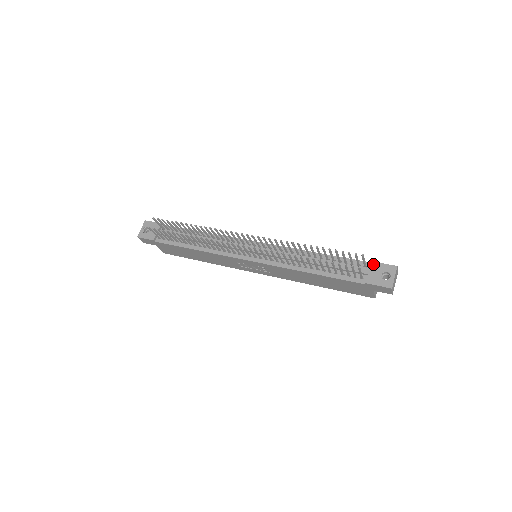
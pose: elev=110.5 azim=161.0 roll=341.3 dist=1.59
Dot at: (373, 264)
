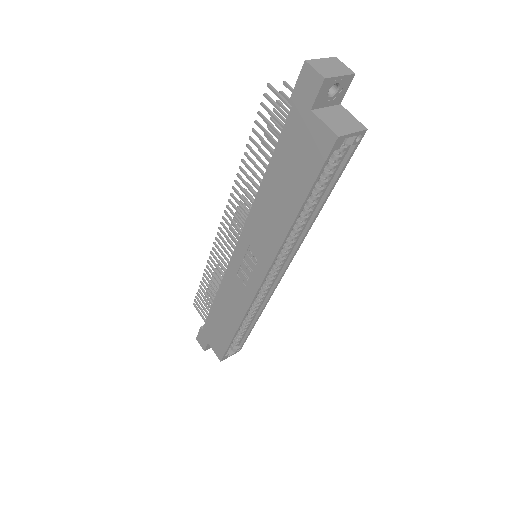
Dot at: occluded
